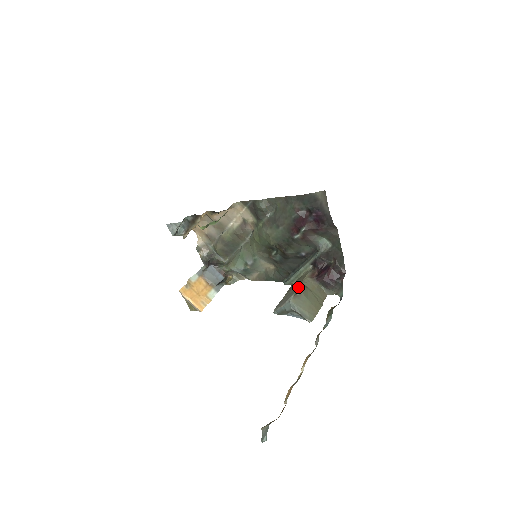
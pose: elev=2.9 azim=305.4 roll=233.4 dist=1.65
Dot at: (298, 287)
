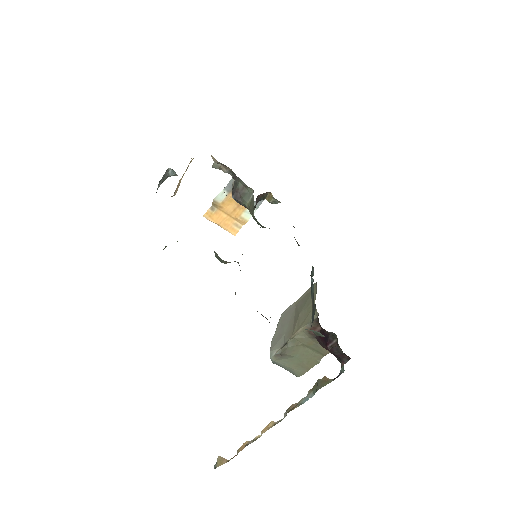
Dot at: (279, 352)
